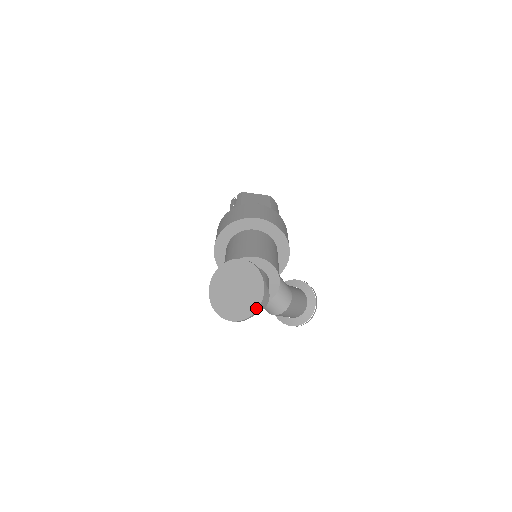
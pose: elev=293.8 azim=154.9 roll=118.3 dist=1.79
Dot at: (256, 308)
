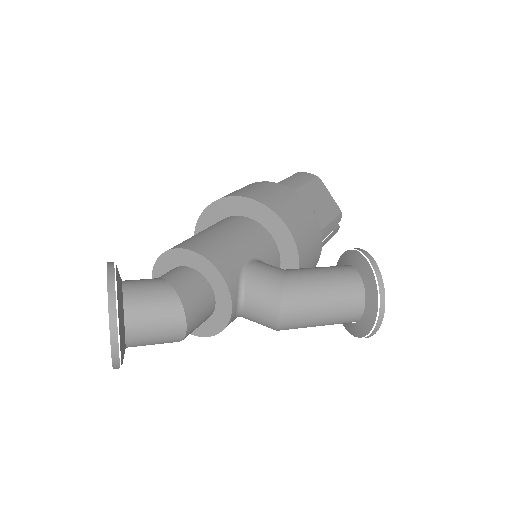
Dot at: (109, 327)
